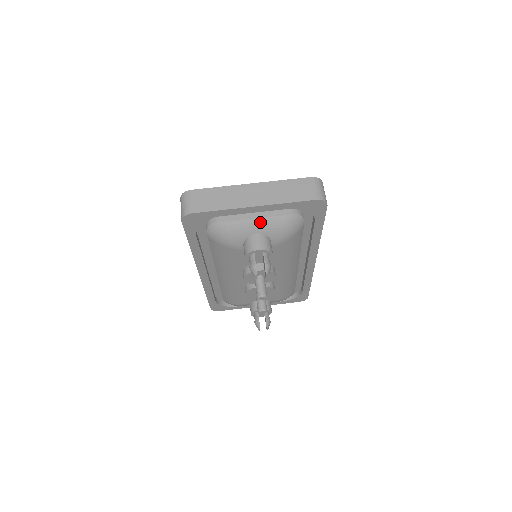
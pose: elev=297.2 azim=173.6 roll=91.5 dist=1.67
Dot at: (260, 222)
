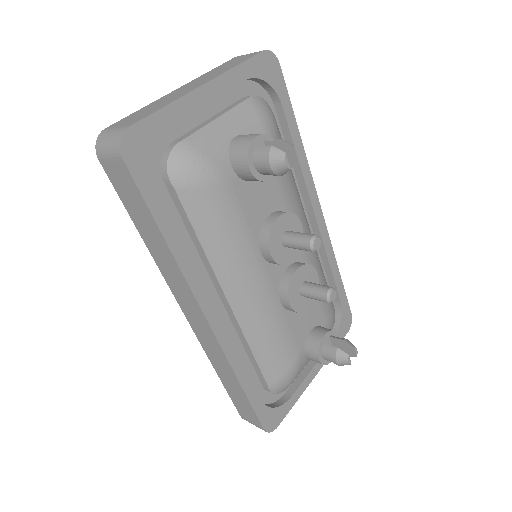
Dot at: (227, 120)
